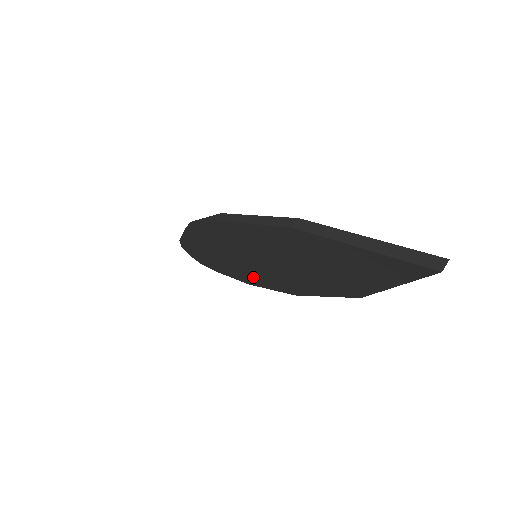
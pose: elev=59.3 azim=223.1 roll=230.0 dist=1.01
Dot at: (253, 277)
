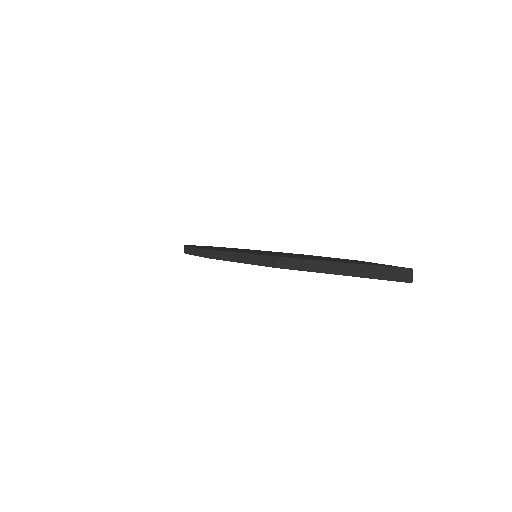
Dot at: occluded
